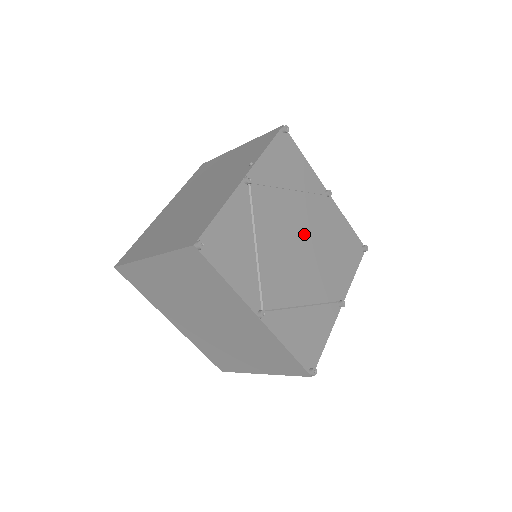
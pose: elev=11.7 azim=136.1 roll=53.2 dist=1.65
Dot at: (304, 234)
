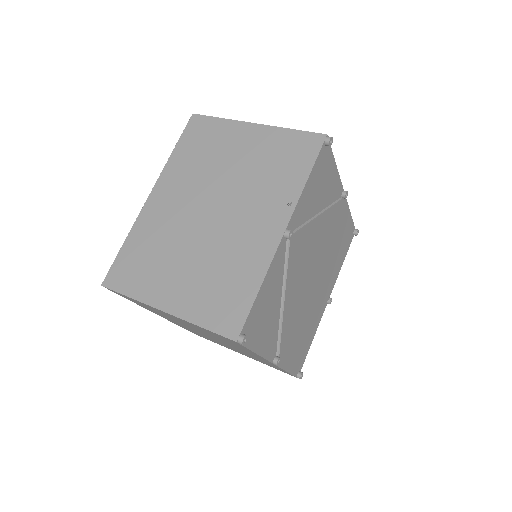
Dot at: (319, 257)
